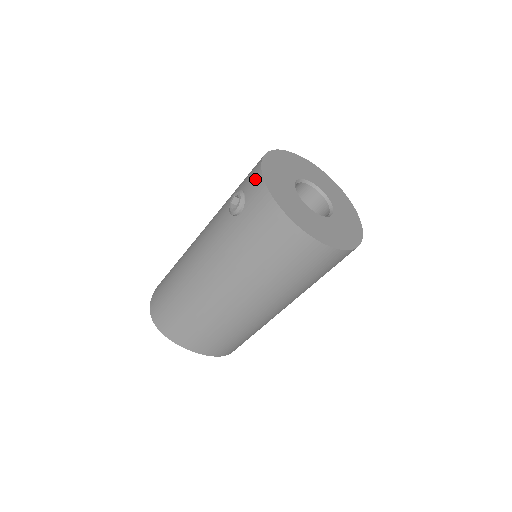
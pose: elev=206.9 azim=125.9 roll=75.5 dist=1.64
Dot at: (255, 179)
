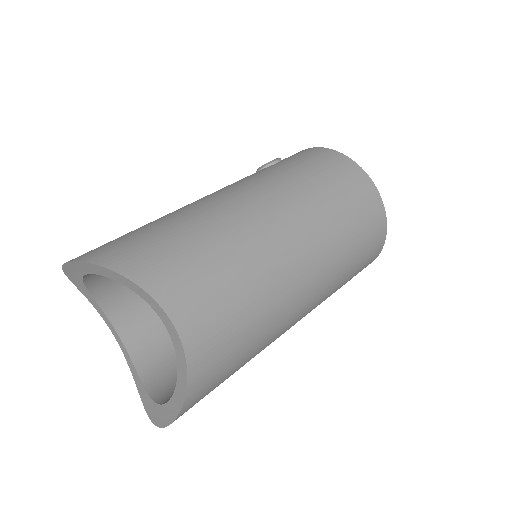
Dot at: occluded
